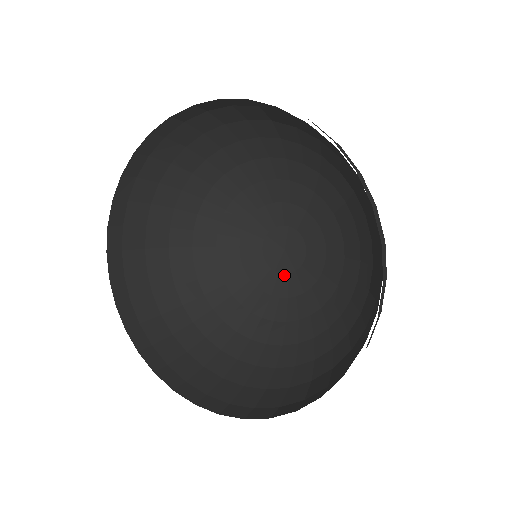
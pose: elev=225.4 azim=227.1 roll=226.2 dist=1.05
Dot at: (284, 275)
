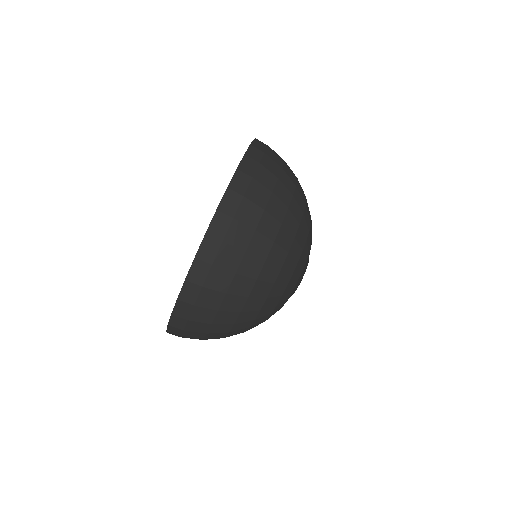
Dot at: occluded
